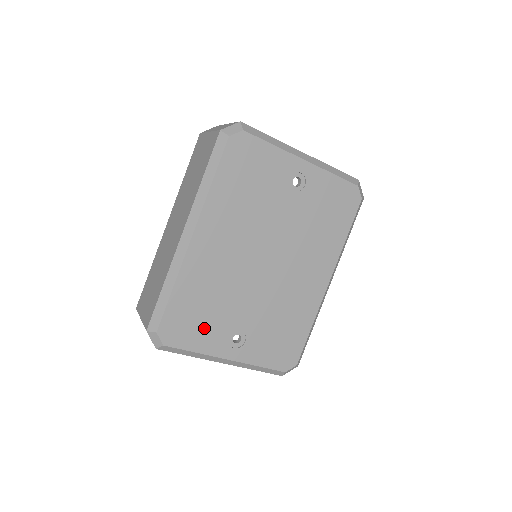
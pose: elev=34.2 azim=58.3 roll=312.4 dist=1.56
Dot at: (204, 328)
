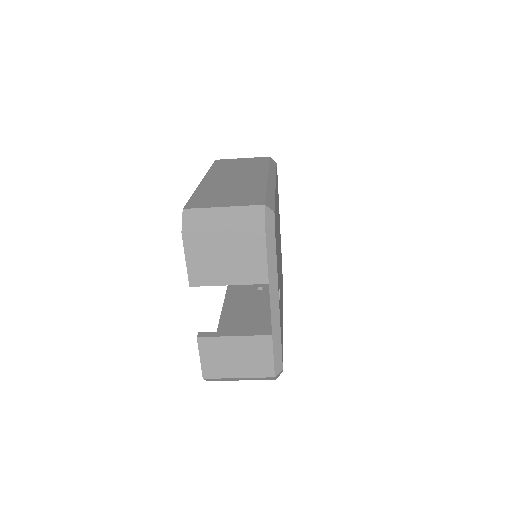
Dot at: (277, 253)
